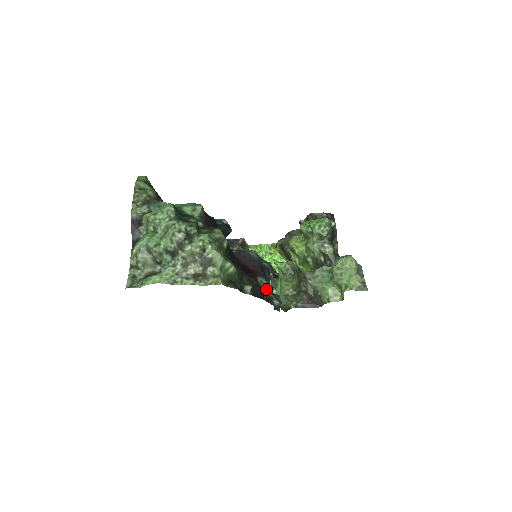
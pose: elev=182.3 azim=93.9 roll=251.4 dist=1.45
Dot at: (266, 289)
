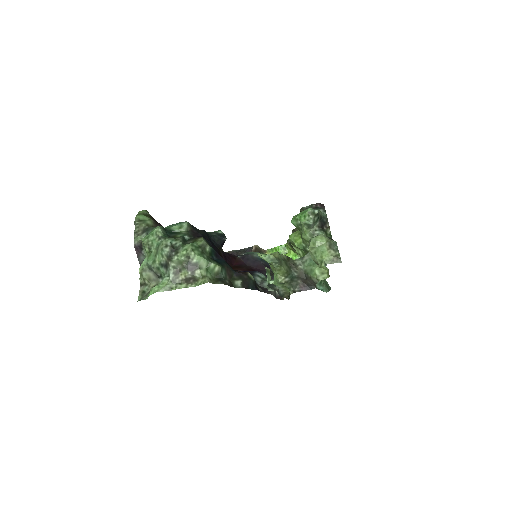
Dot at: (264, 282)
